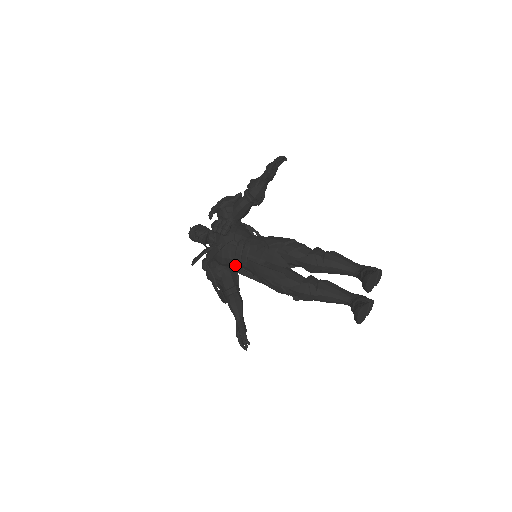
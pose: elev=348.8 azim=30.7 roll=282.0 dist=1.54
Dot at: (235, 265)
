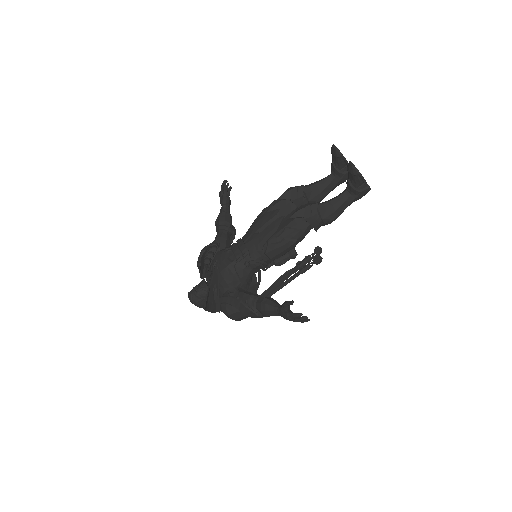
Dot at: (241, 267)
